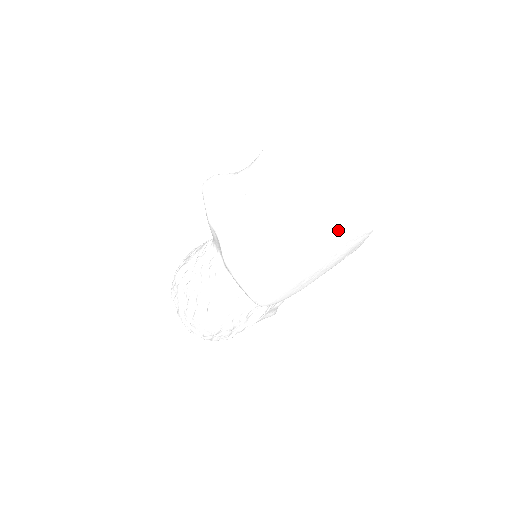
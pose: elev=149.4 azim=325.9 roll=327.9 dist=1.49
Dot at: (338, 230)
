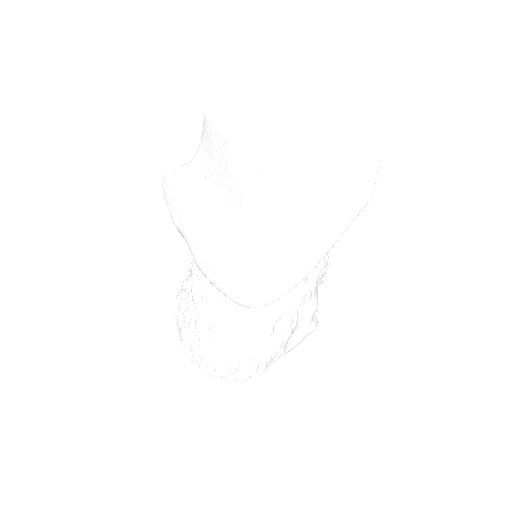
Dot at: (320, 170)
